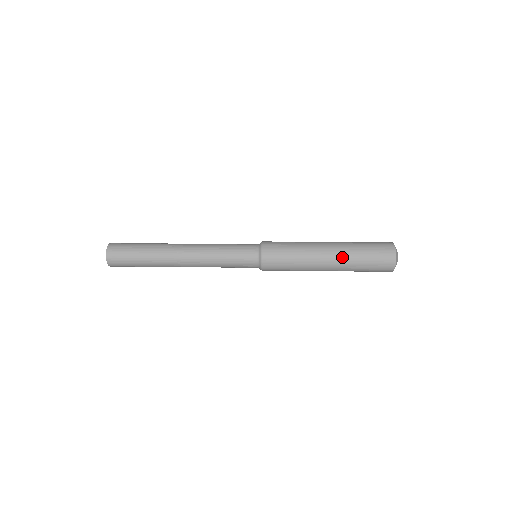
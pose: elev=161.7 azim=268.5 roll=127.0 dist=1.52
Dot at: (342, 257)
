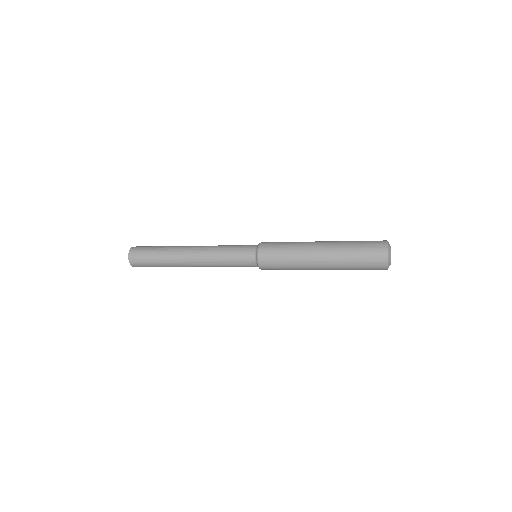
Dot at: (333, 245)
